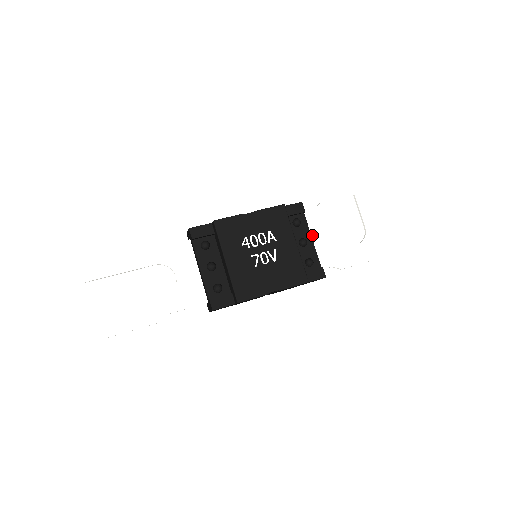
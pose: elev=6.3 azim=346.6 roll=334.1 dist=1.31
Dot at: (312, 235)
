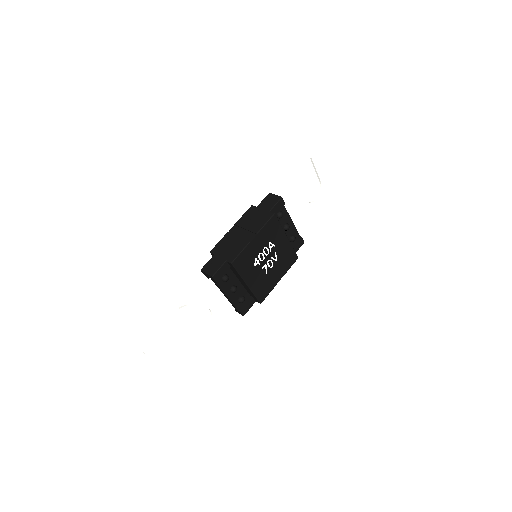
Dot at: occluded
